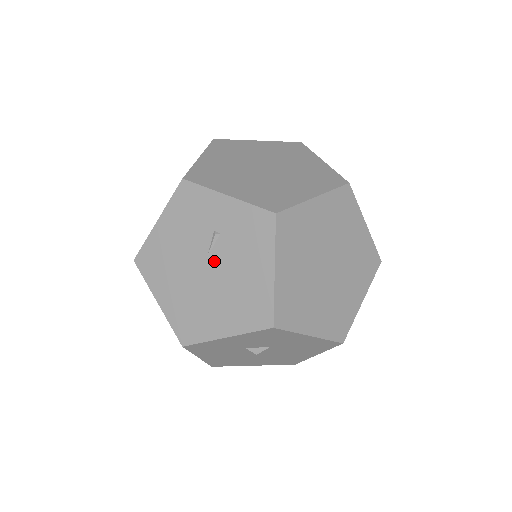
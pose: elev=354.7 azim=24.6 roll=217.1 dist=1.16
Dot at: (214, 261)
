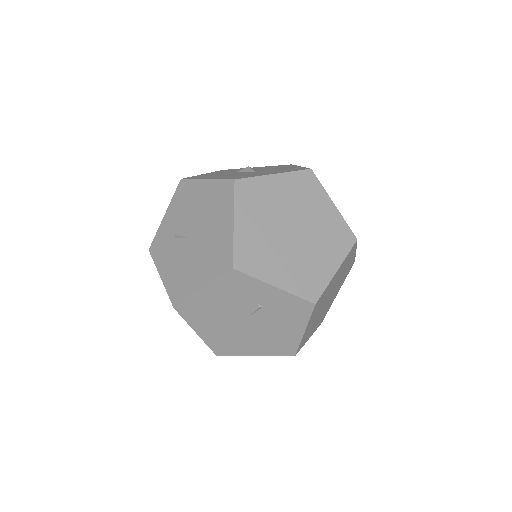
Dot at: (254, 320)
